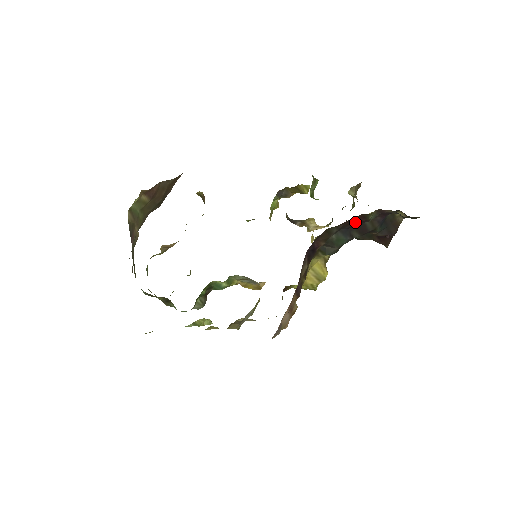
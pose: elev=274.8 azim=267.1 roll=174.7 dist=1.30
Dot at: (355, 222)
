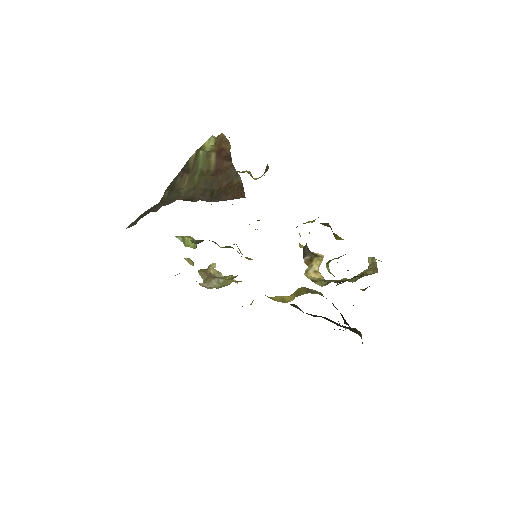
Dot at: occluded
